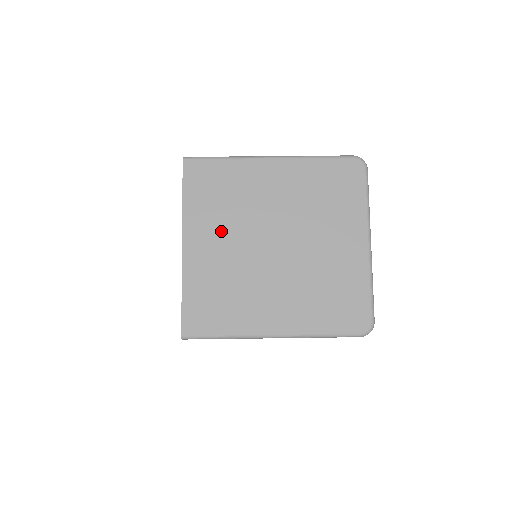
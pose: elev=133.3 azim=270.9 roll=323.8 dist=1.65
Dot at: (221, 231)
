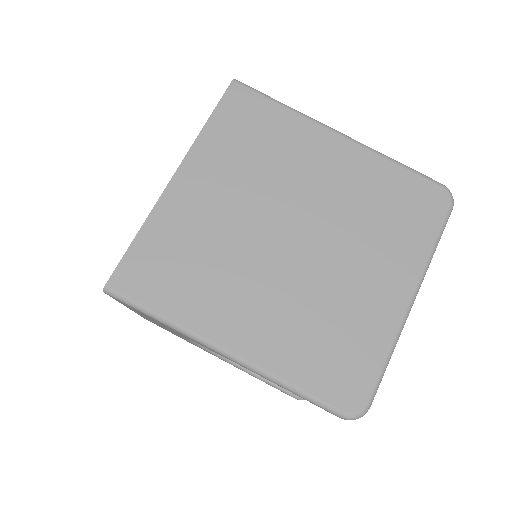
Dot at: (231, 184)
